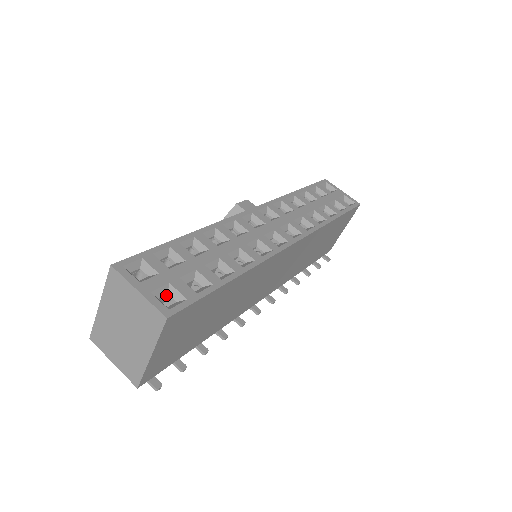
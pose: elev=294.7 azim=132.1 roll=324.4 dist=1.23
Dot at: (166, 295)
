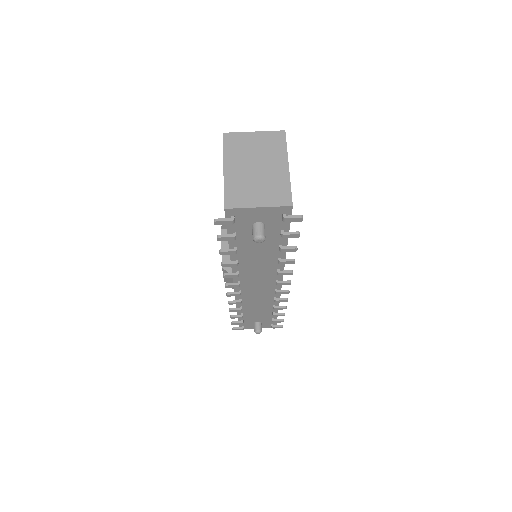
Dot at: occluded
